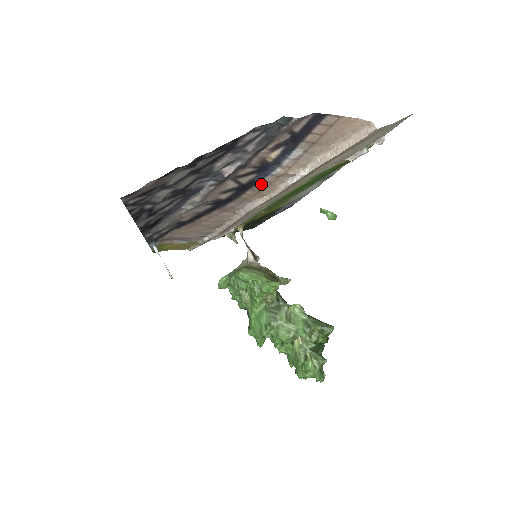
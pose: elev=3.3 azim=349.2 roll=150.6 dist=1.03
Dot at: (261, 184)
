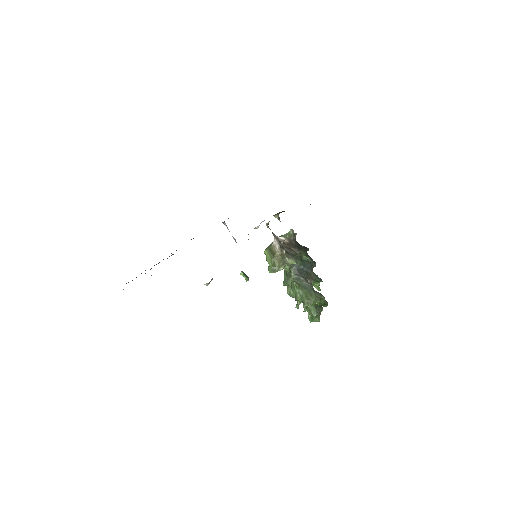
Dot at: occluded
